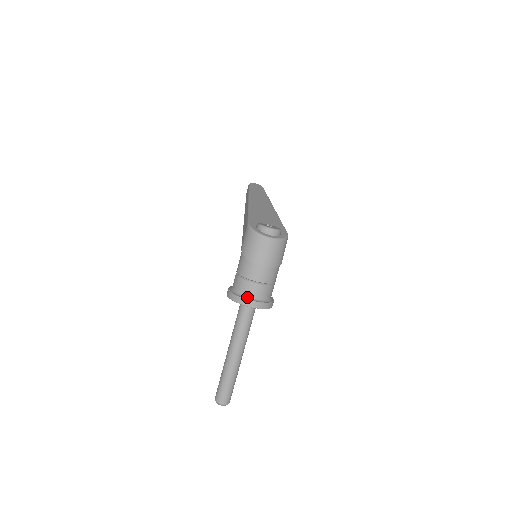
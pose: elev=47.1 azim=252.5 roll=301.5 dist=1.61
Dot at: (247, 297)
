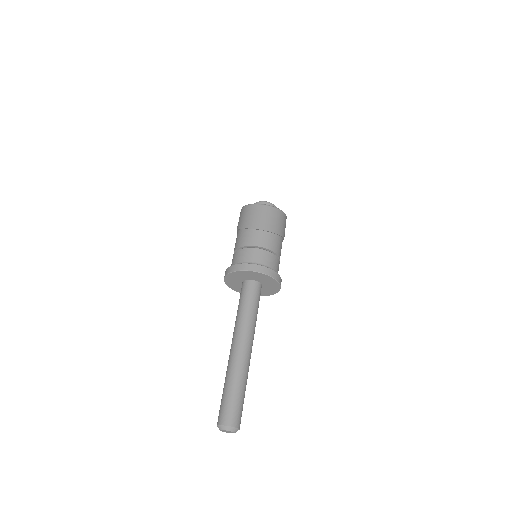
Dot at: (247, 263)
